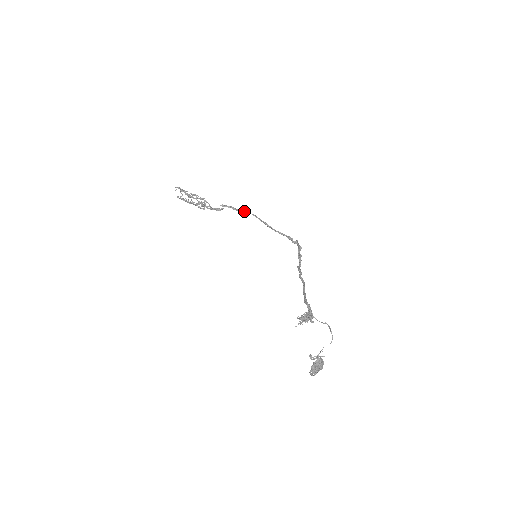
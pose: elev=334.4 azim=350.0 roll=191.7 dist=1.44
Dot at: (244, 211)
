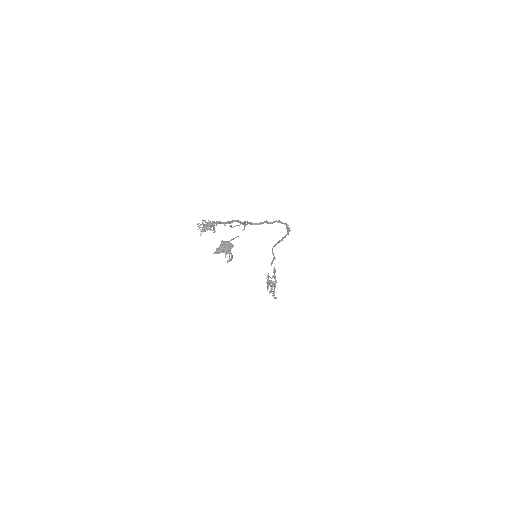
Dot at: (272, 250)
